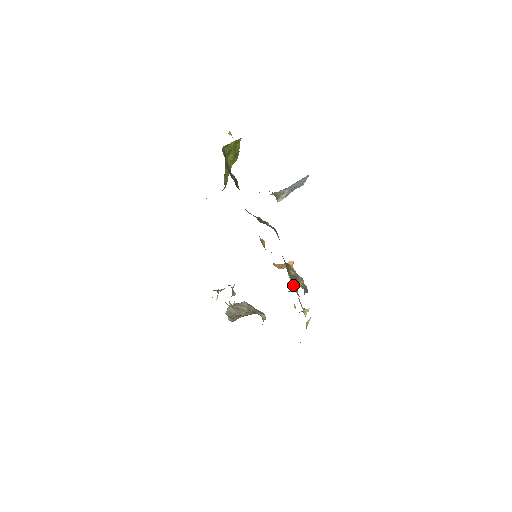
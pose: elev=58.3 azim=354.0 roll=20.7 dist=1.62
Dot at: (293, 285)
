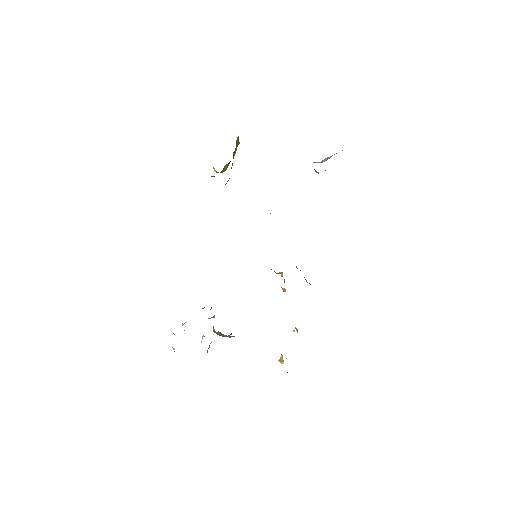
Dot at: occluded
